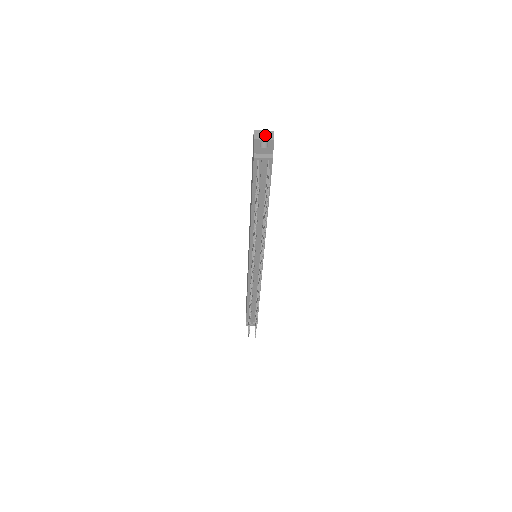
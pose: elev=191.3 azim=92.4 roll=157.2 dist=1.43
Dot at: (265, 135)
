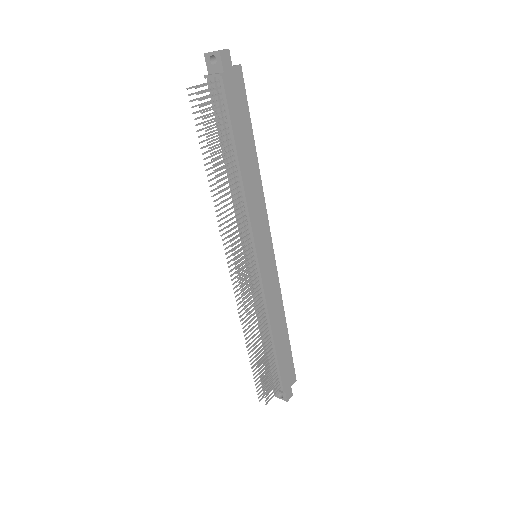
Dot at: (217, 51)
